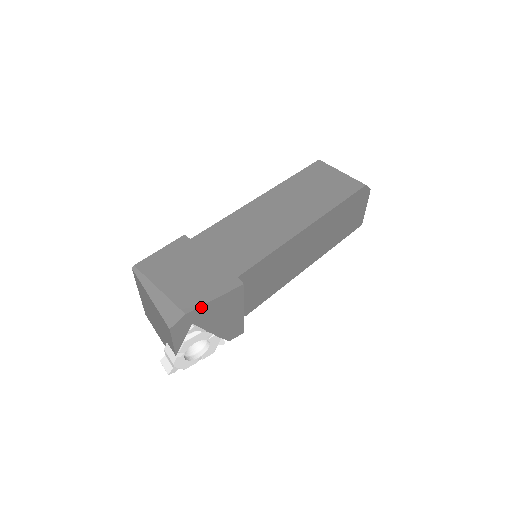
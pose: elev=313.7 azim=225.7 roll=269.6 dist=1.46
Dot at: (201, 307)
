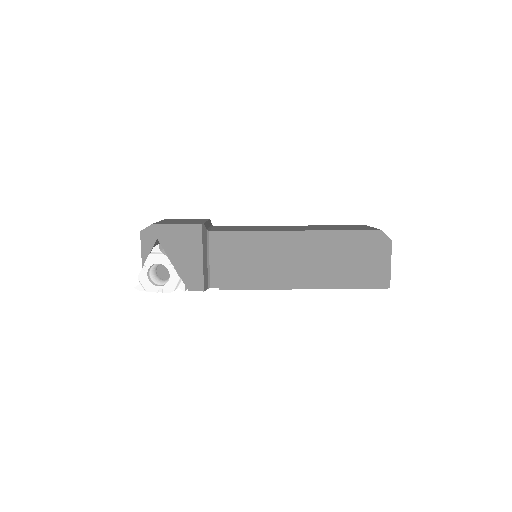
Dot at: (165, 225)
